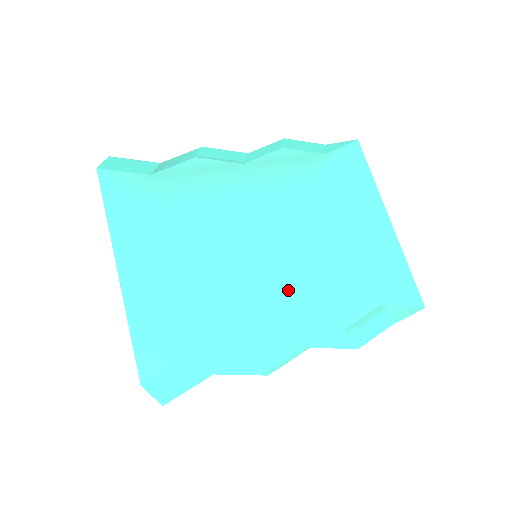
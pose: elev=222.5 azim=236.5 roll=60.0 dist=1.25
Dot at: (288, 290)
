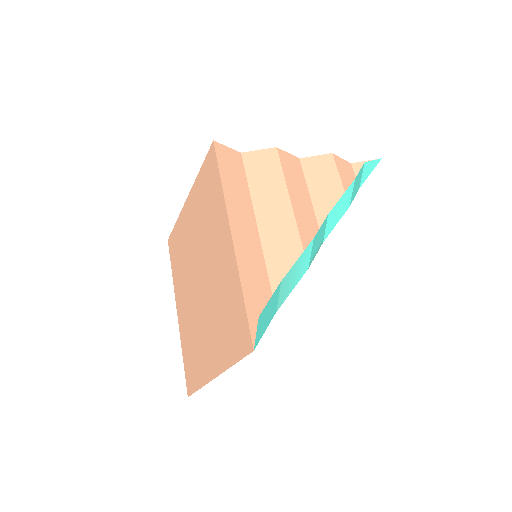
Dot at: occluded
